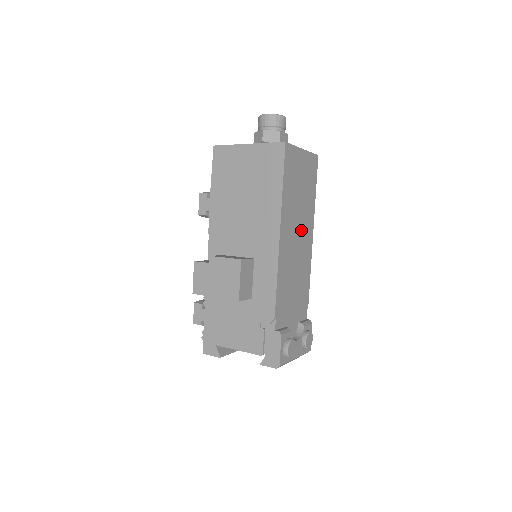
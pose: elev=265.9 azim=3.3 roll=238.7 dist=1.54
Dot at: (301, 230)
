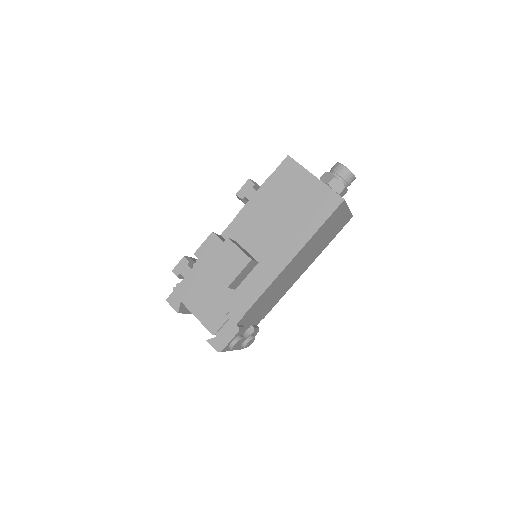
Dot at: (303, 263)
